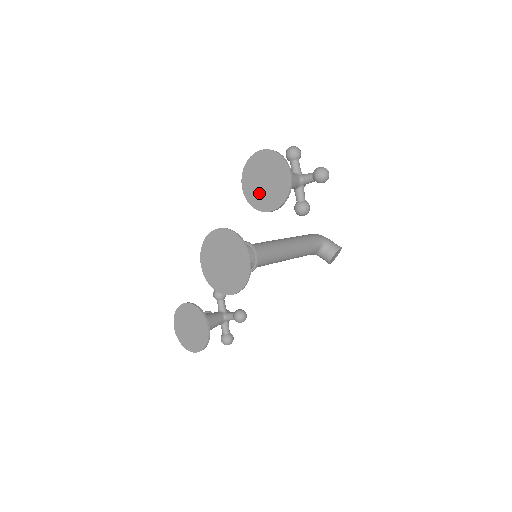
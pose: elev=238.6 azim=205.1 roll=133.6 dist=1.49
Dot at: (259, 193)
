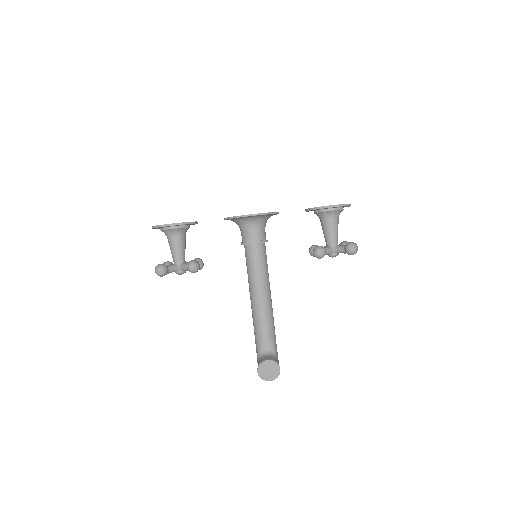
Dot at: occluded
